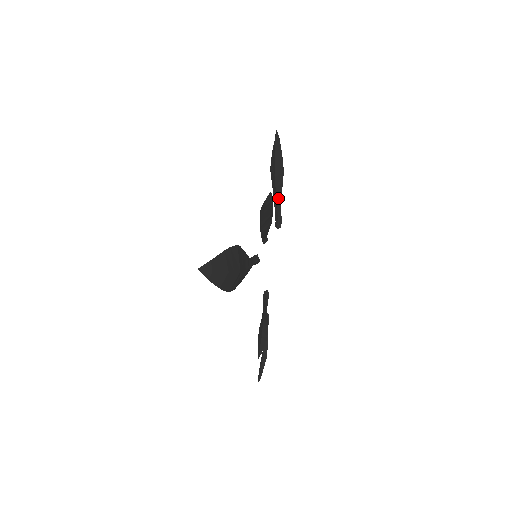
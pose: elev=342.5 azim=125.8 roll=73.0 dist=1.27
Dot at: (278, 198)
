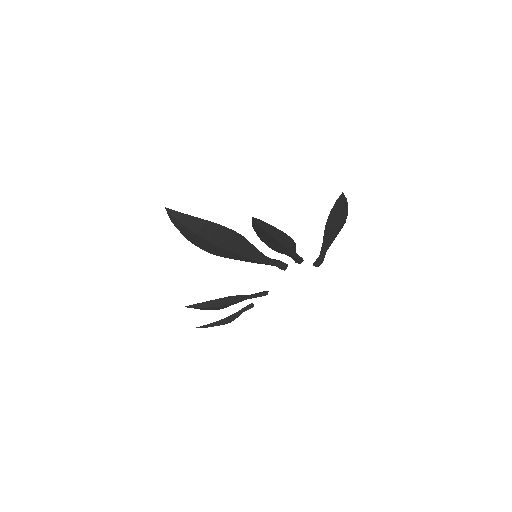
Dot at: (325, 244)
